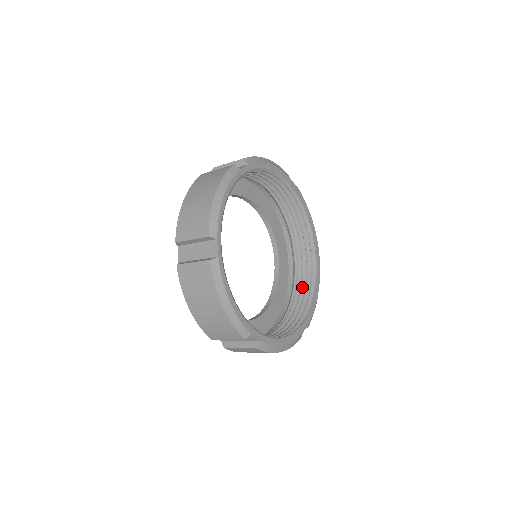
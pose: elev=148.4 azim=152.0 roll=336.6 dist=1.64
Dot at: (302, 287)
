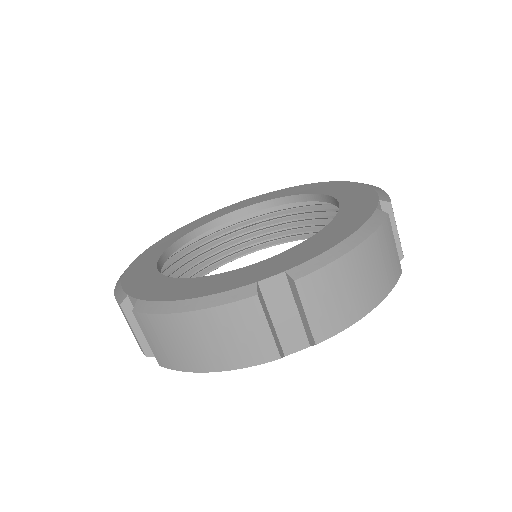
Dot at: (299, 220)
